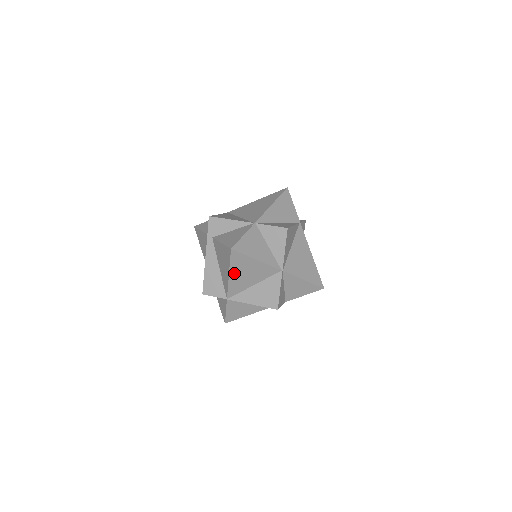
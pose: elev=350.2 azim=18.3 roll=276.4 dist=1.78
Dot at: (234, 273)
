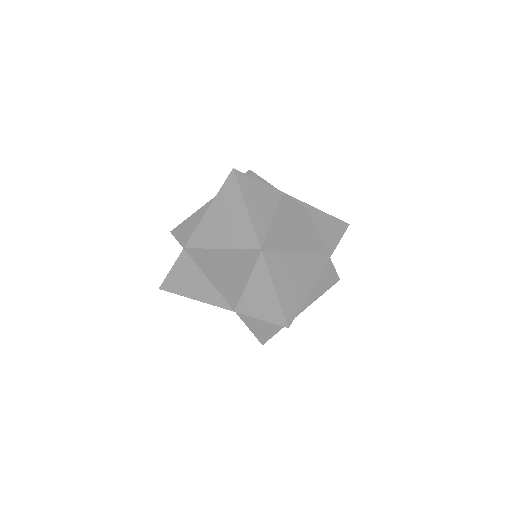
Dot at: (214, 211)
